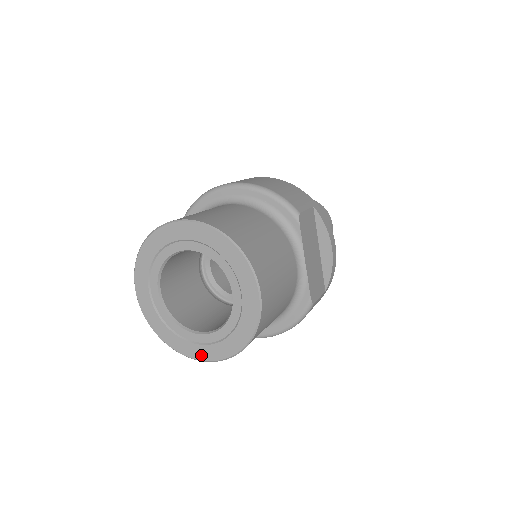
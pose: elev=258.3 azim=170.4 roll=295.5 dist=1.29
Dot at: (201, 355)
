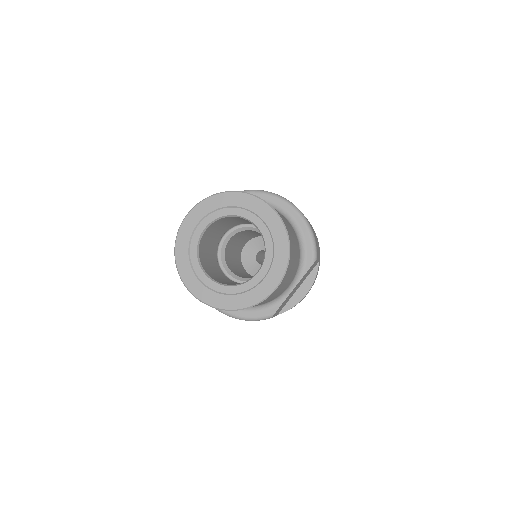
Dot at: (195, 290)
